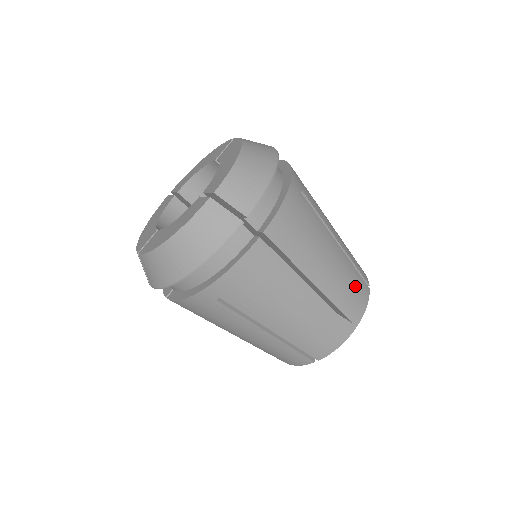
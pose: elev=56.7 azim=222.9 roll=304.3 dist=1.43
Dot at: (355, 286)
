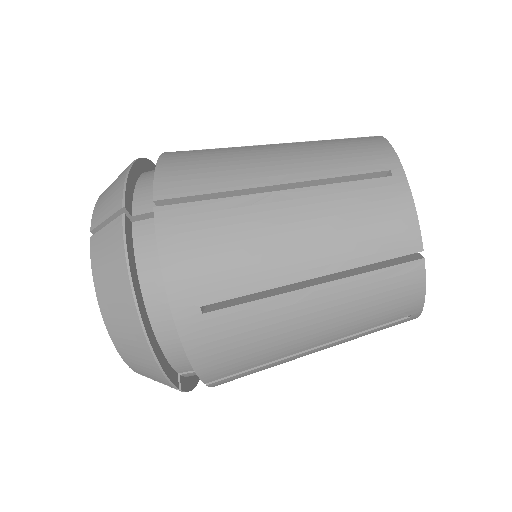
Dot at: (347, 146)
